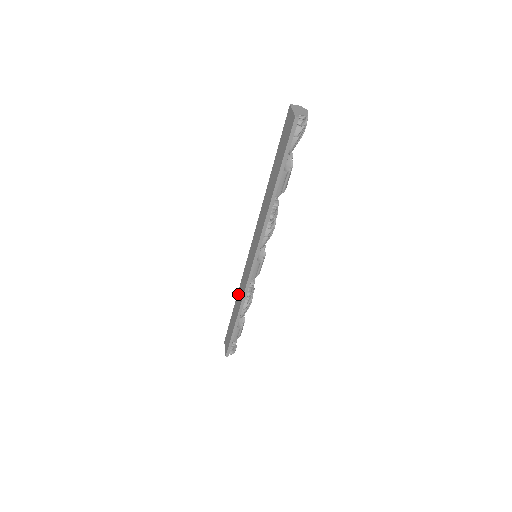
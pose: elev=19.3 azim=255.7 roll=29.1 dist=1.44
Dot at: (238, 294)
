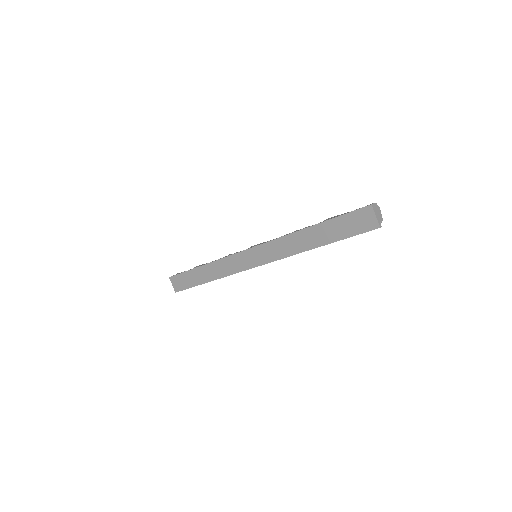
Dot at: (214, 265)
